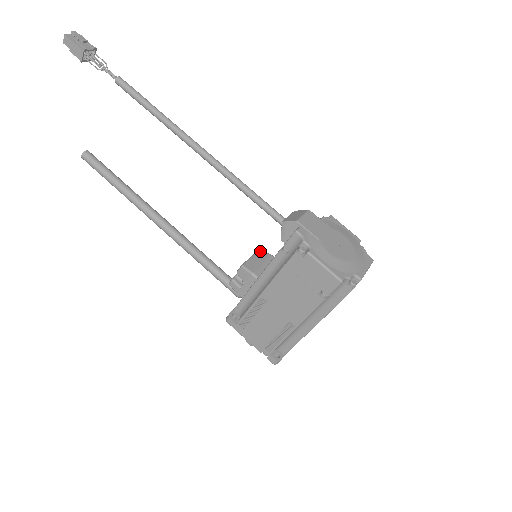
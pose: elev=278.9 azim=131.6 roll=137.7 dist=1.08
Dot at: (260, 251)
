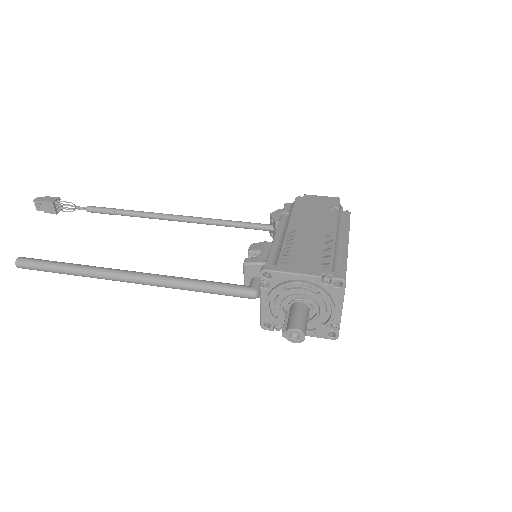
Dot at: occluded
